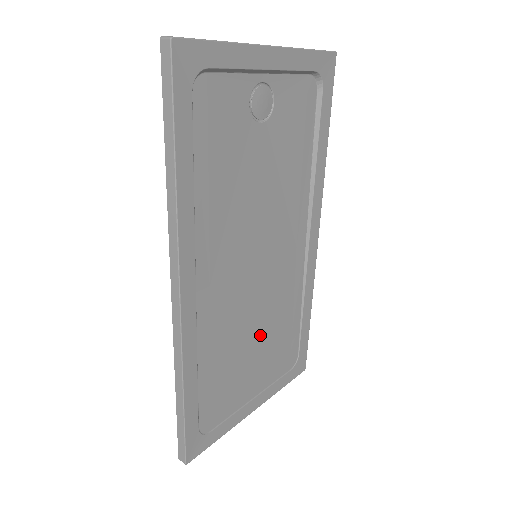
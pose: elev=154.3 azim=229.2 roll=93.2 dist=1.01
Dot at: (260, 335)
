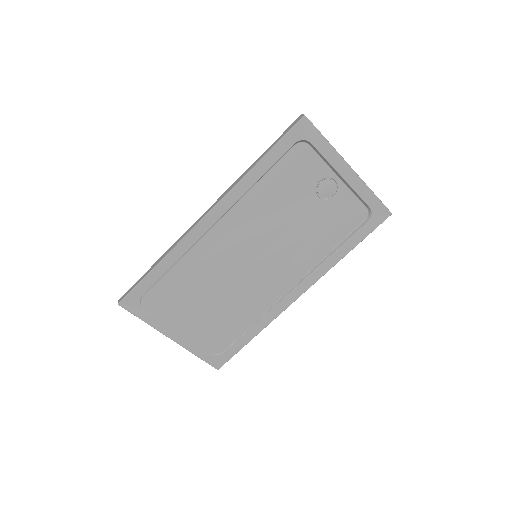
Dot at: (217, 301)
